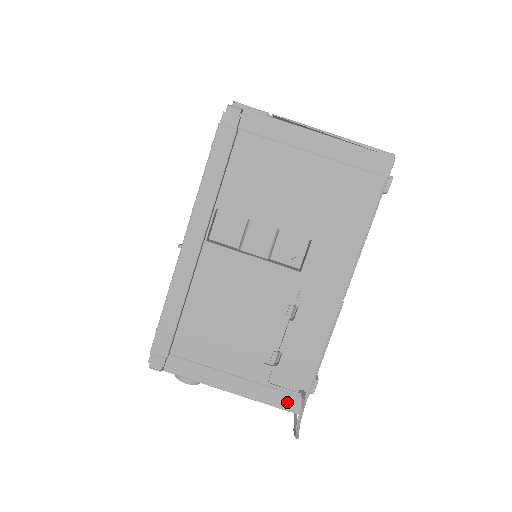
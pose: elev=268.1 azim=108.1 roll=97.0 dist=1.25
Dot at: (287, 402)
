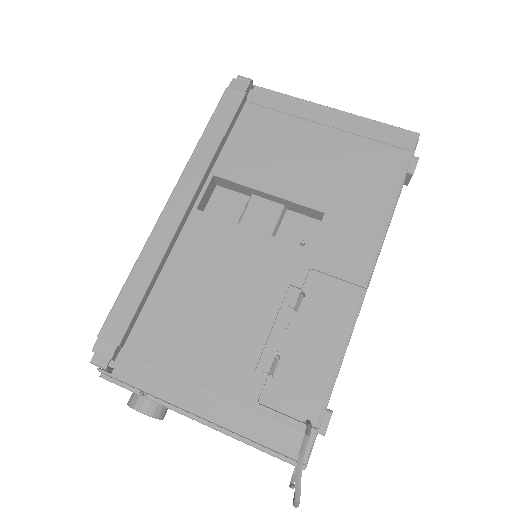
Dot at: (284, 438)
